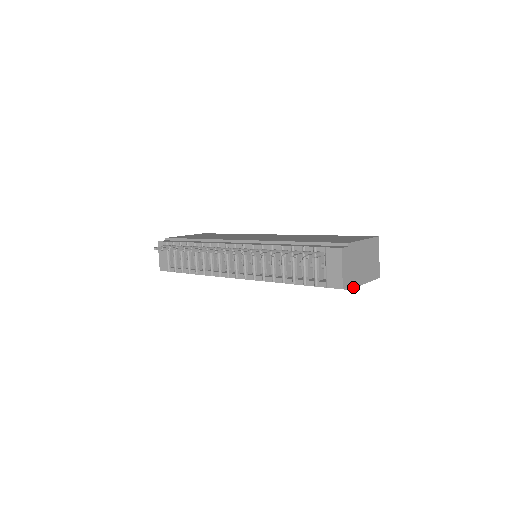
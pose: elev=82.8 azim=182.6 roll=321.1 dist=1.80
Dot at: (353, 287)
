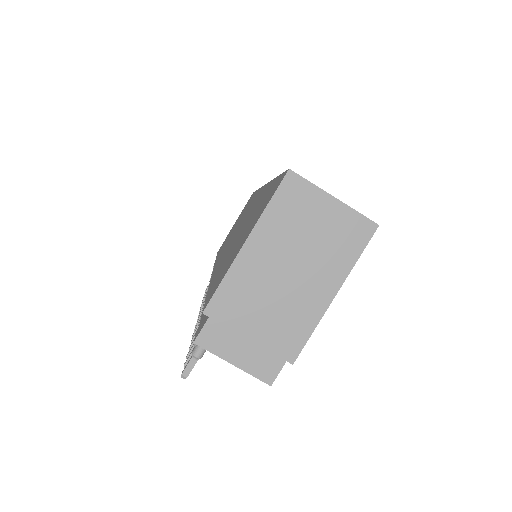
Dot at: (301, 346)
